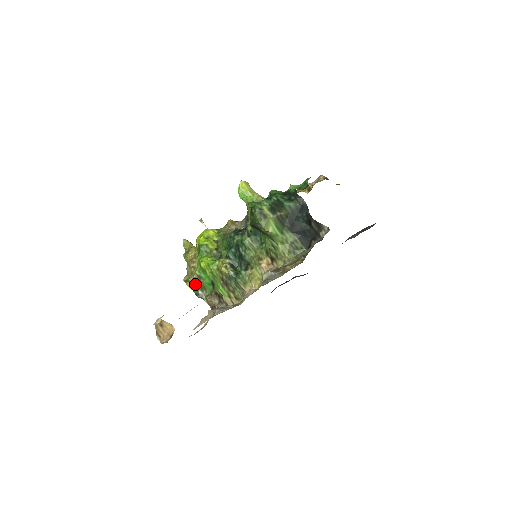
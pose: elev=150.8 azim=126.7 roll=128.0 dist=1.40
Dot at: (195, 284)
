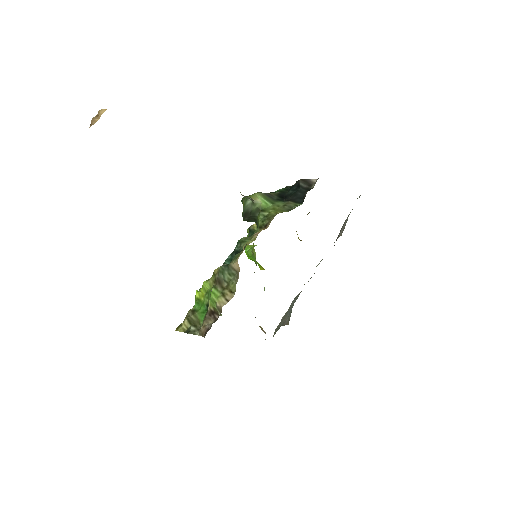
Dot at: (187, 322)
